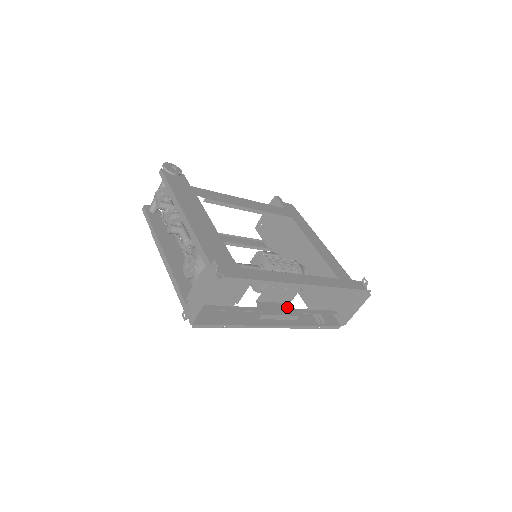
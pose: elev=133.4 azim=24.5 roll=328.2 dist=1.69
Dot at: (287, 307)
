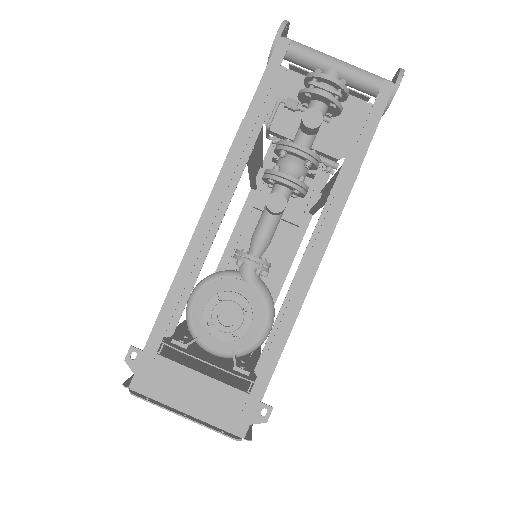
Dot at: occluded
